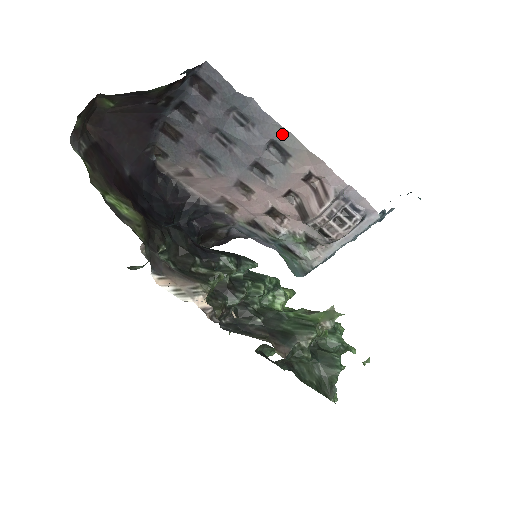
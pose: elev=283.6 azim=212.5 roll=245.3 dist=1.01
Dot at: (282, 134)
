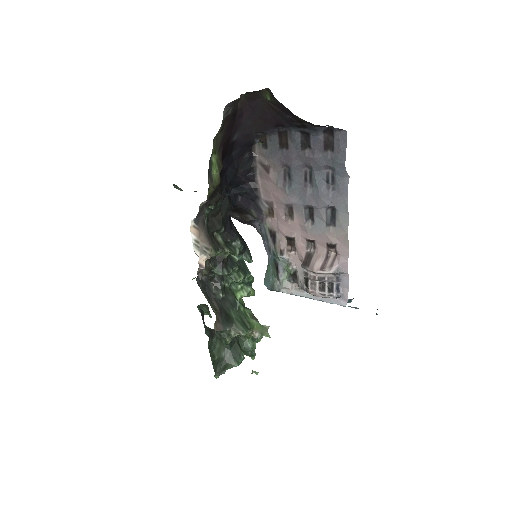
Dot at: (344, 211)
